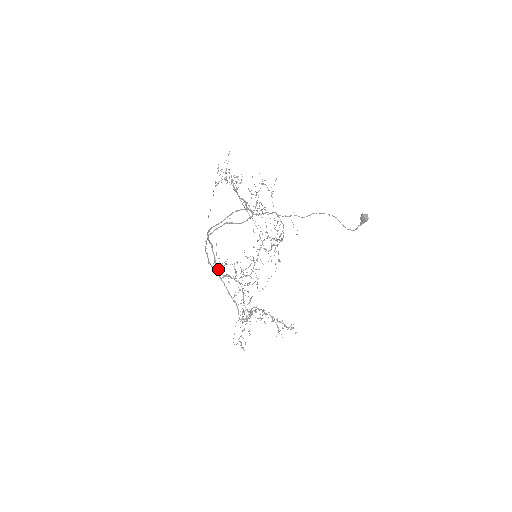
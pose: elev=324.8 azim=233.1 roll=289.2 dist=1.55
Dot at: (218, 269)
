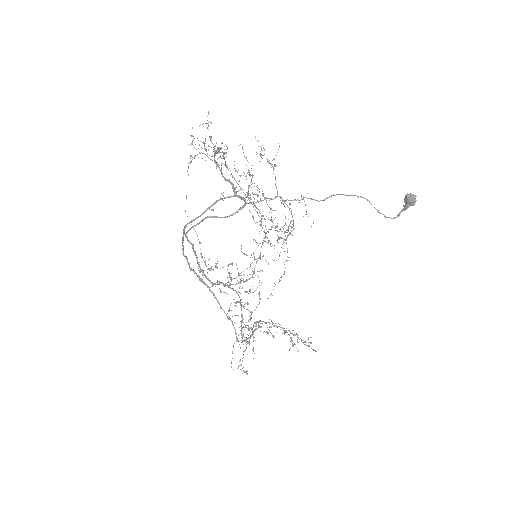
Dot at: occluded
